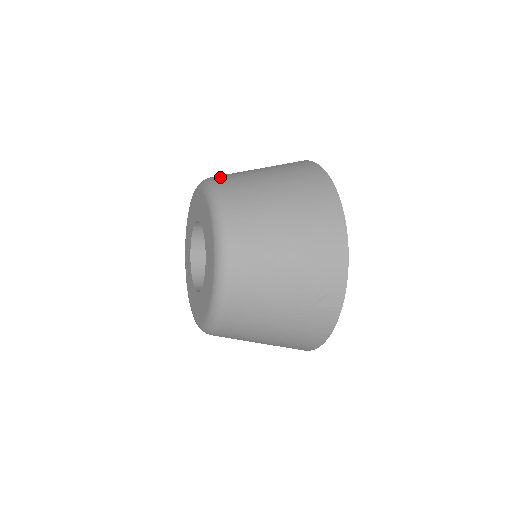
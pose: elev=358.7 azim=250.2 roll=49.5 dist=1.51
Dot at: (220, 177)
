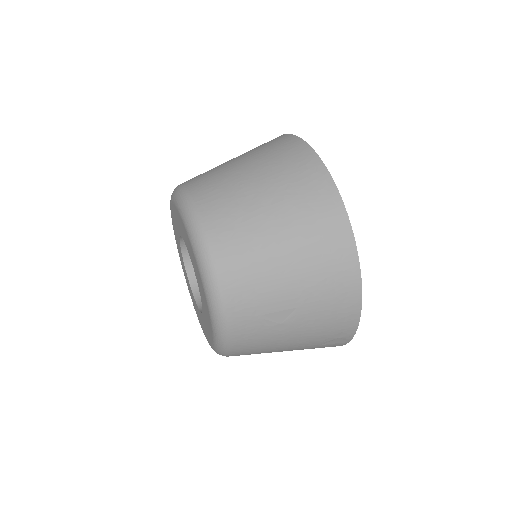
Dot at: (206, 212)
